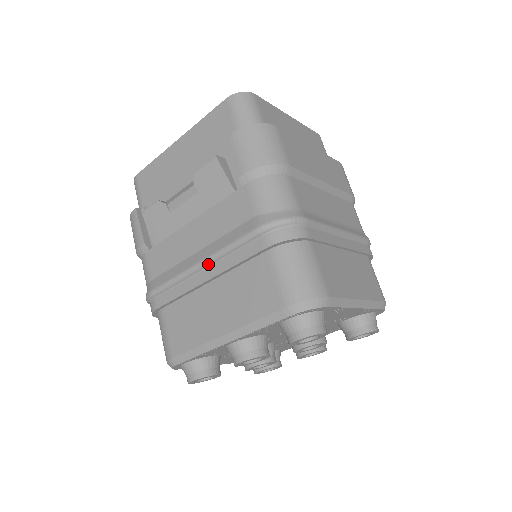
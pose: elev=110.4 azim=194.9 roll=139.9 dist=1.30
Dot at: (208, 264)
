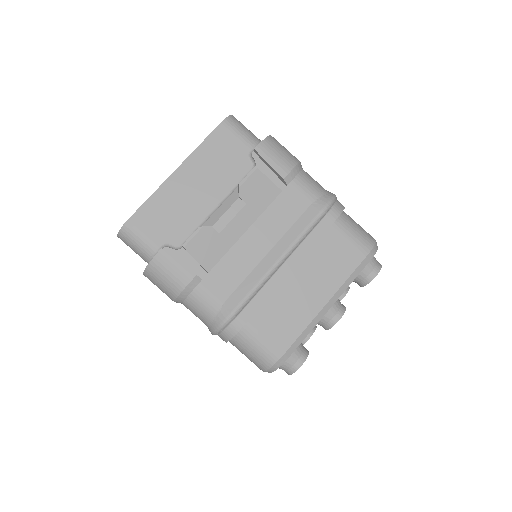
Dot at: (287, 257)
